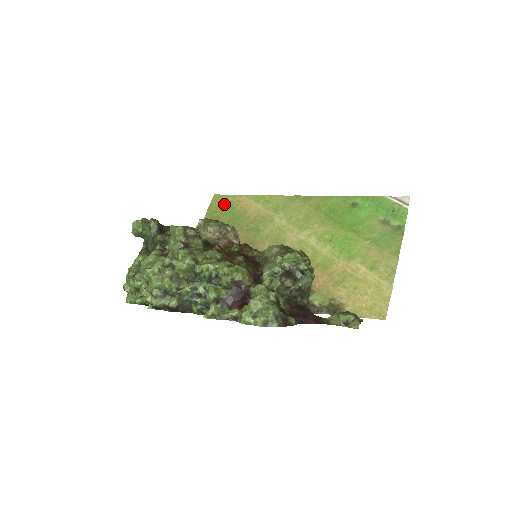
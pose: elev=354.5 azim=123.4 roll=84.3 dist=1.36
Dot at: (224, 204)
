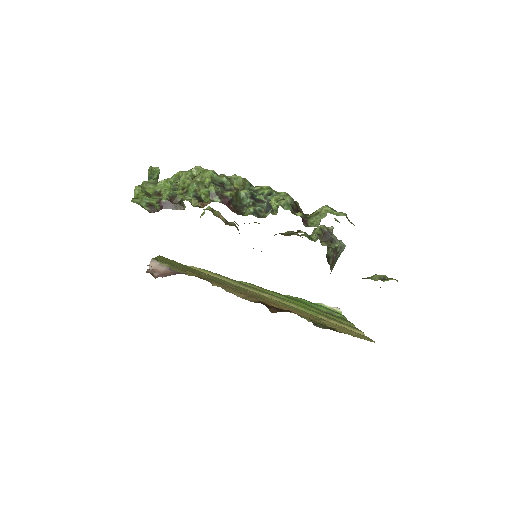
Dot at: (173, 261)
